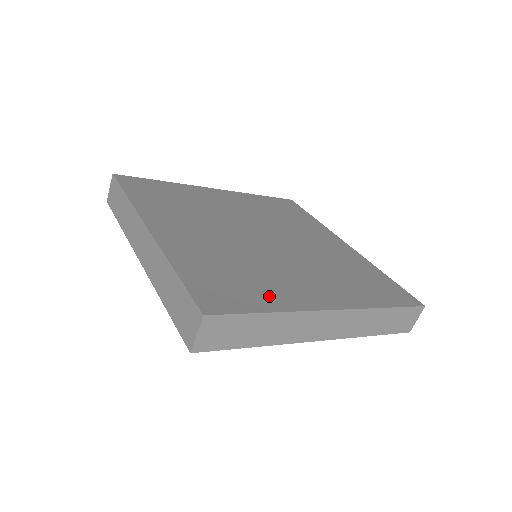
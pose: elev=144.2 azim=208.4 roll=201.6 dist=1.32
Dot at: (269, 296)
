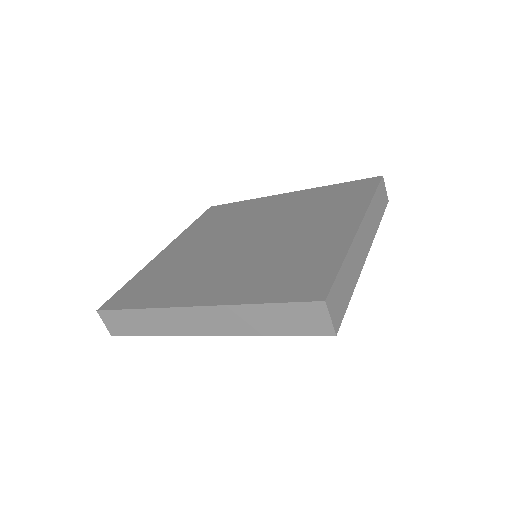
Dot at: (157, 296)
